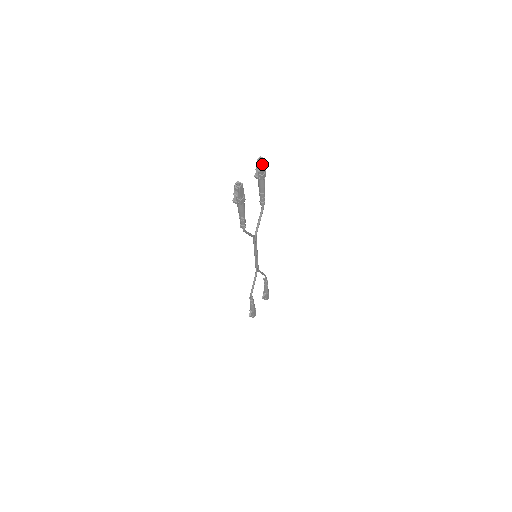
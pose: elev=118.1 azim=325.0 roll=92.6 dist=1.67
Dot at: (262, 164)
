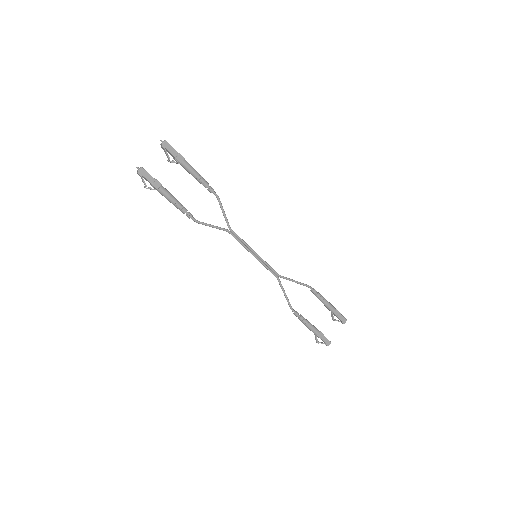
Dot at: (165, 146)
